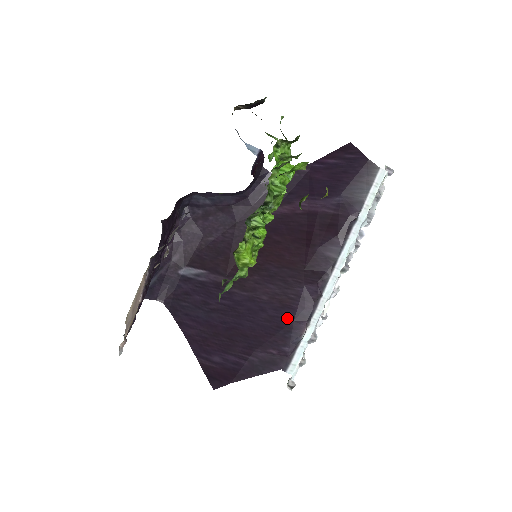
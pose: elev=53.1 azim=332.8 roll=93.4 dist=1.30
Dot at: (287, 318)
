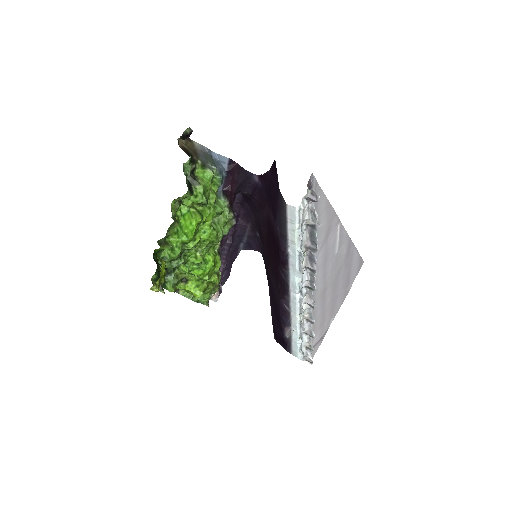
Dot at: (279, 316)
